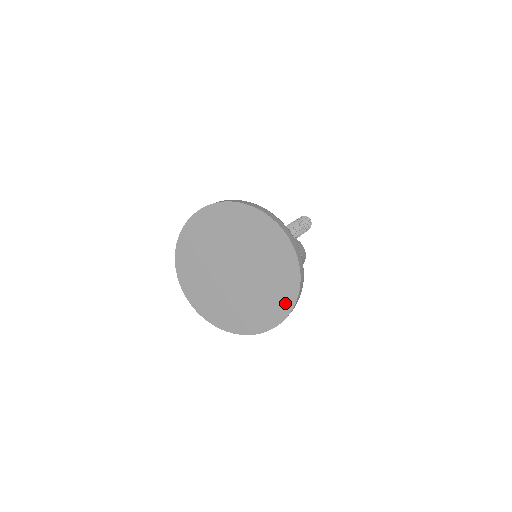
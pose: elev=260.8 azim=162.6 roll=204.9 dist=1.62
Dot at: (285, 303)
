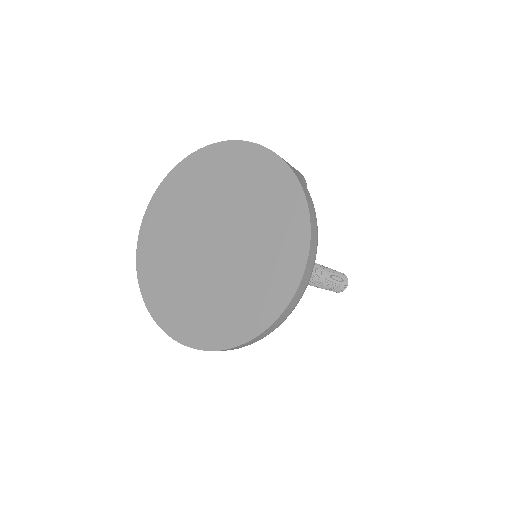
Dot at: (296, 237)
